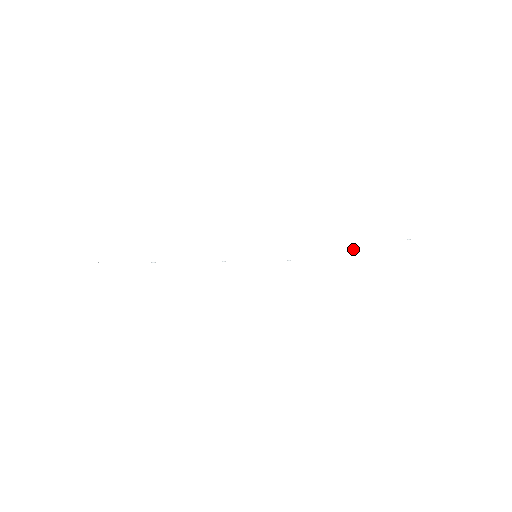
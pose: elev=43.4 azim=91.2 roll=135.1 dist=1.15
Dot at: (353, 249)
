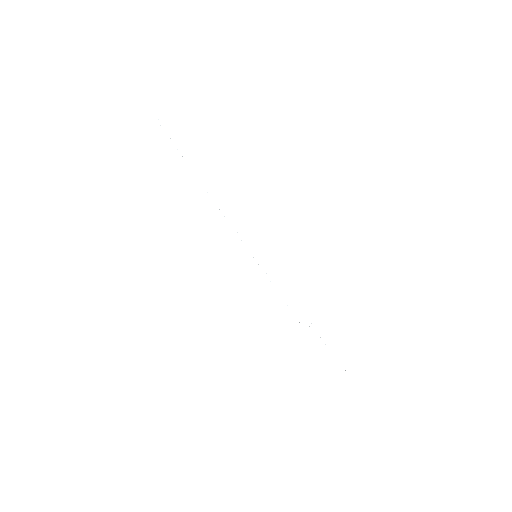
Dot at: occluded
